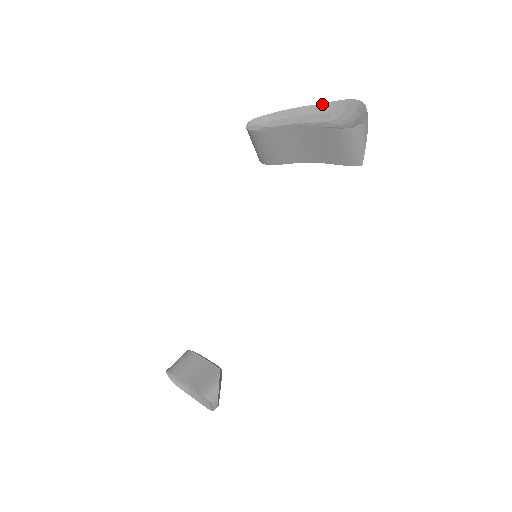
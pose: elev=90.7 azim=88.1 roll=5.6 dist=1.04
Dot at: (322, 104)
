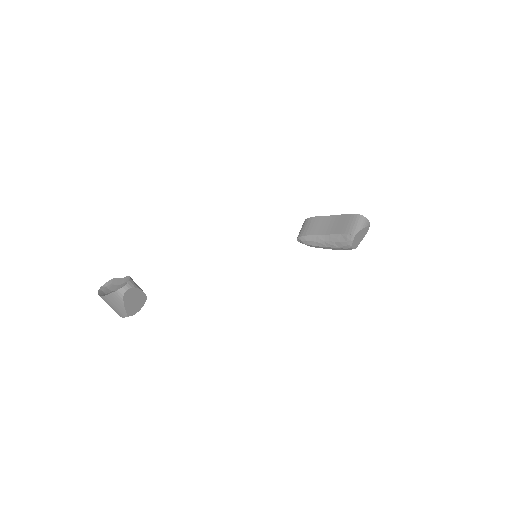
Dot at: occluded
